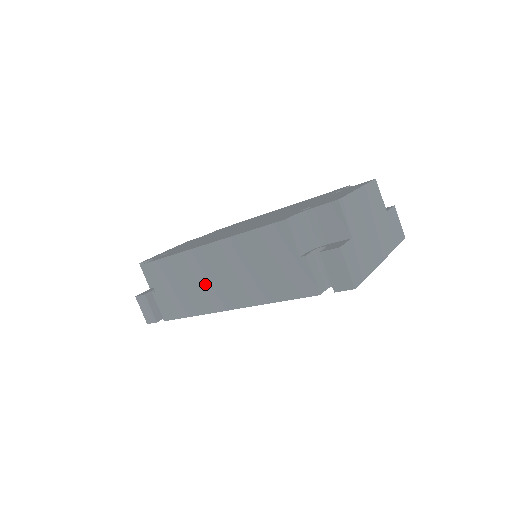
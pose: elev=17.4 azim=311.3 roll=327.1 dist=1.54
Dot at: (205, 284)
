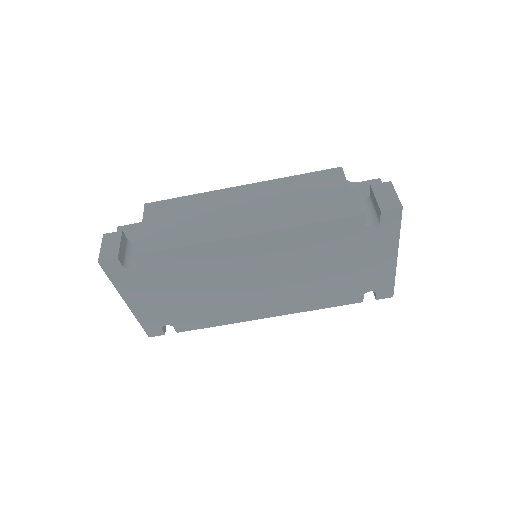
Dot at: (224, 215)
